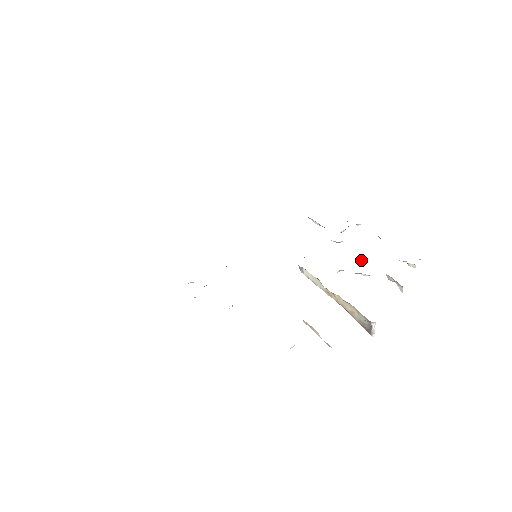
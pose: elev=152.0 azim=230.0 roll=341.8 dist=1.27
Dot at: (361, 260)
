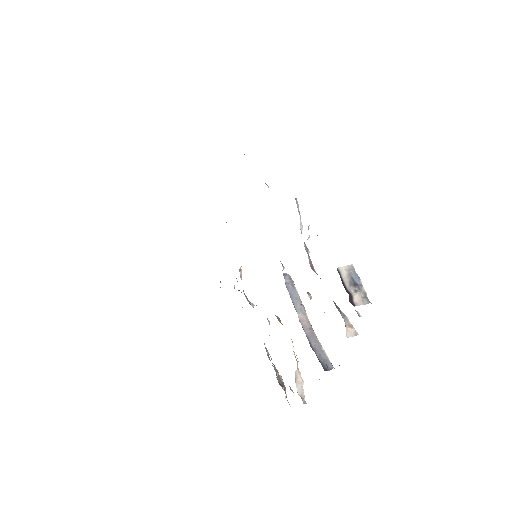
Dot at: occluded
